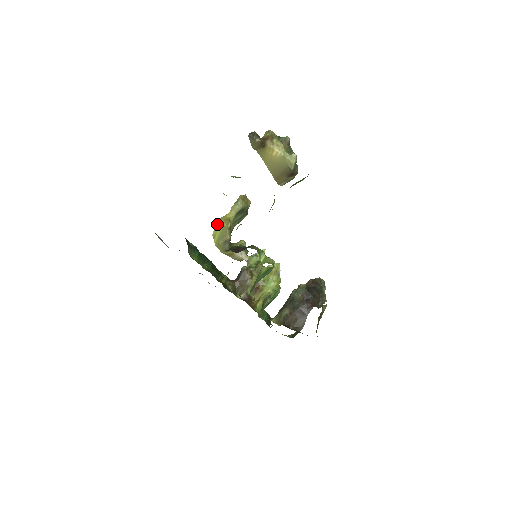
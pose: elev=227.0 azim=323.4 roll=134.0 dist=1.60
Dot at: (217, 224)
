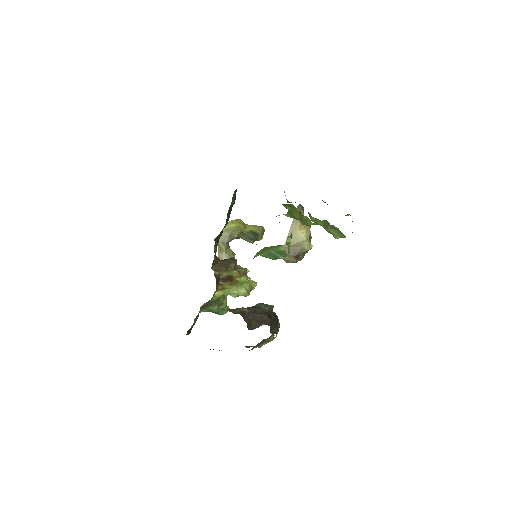
Dot at: (238, 220)
